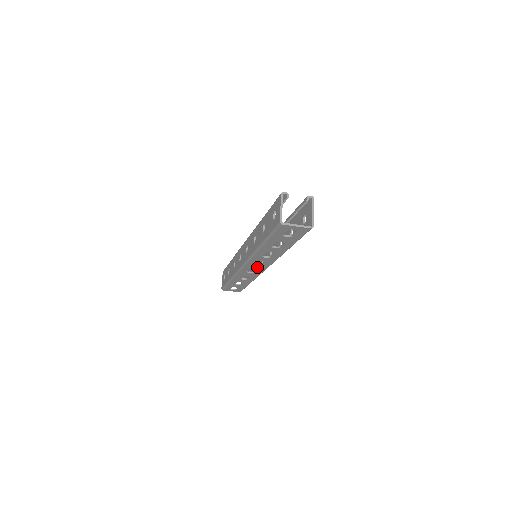
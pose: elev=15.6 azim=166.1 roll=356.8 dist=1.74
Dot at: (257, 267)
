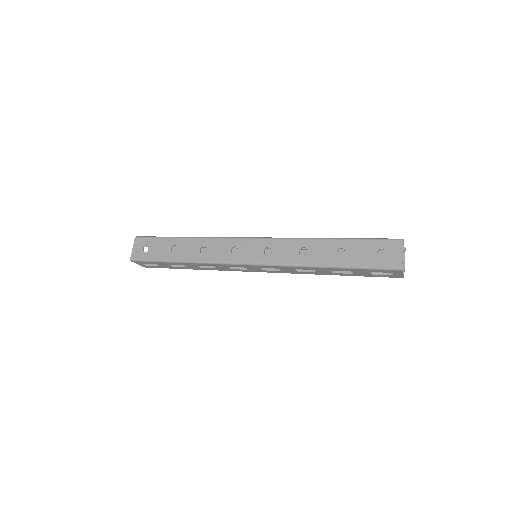
Dot at: (256, 269)
